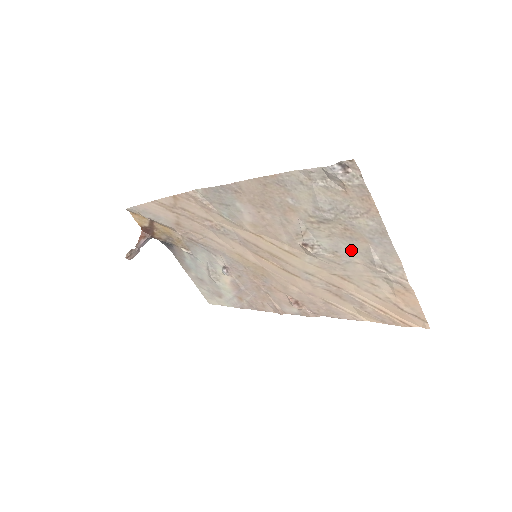
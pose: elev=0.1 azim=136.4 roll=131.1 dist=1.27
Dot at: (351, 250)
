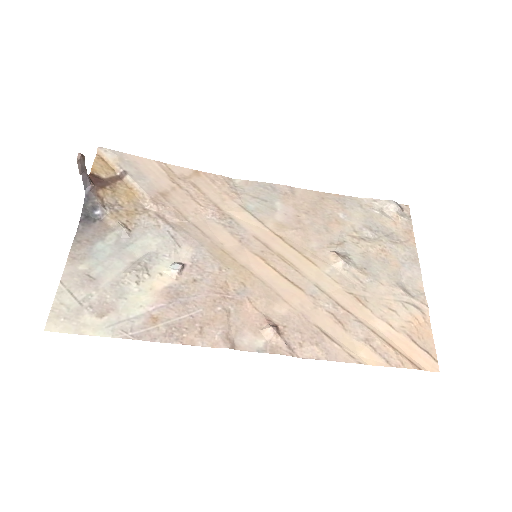
Dot at: (380, 271)
